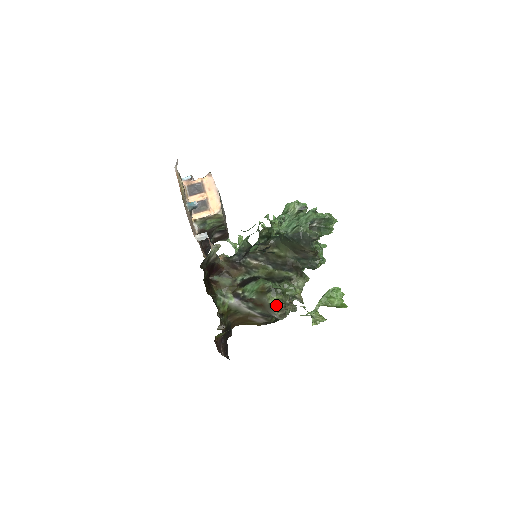
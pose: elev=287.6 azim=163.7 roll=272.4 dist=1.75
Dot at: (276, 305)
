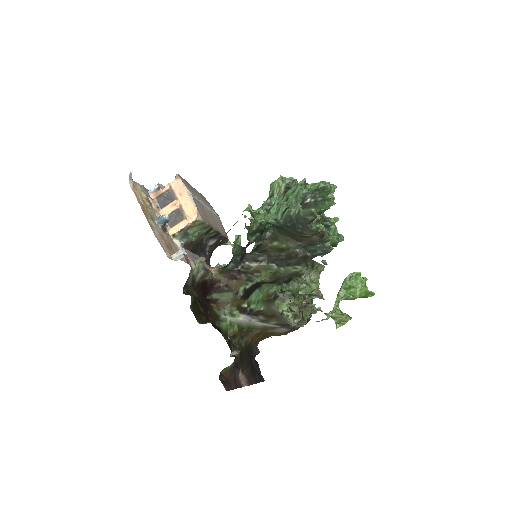
Dot at: (289, 312)
